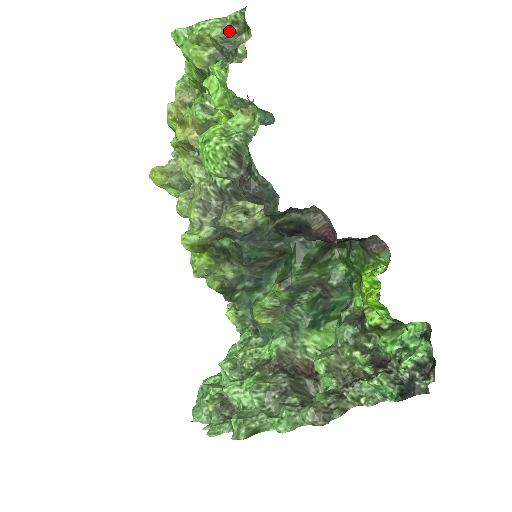
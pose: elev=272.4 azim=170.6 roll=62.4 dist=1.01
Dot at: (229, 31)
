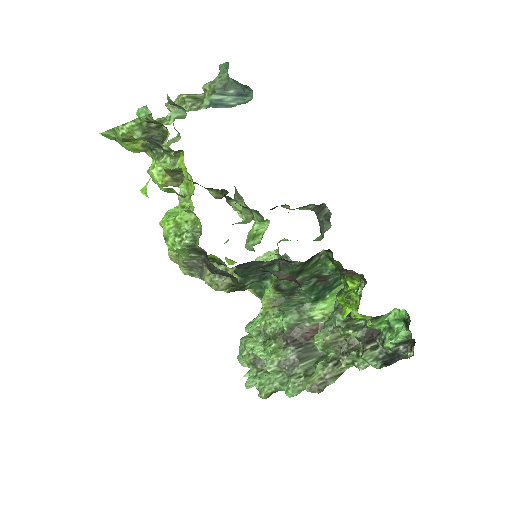
Dot at: (148, 129)
